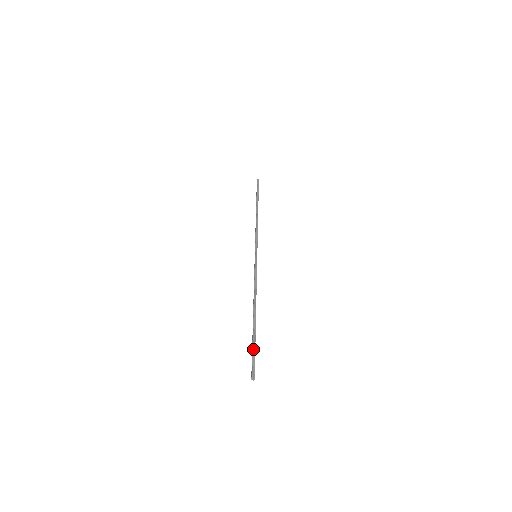
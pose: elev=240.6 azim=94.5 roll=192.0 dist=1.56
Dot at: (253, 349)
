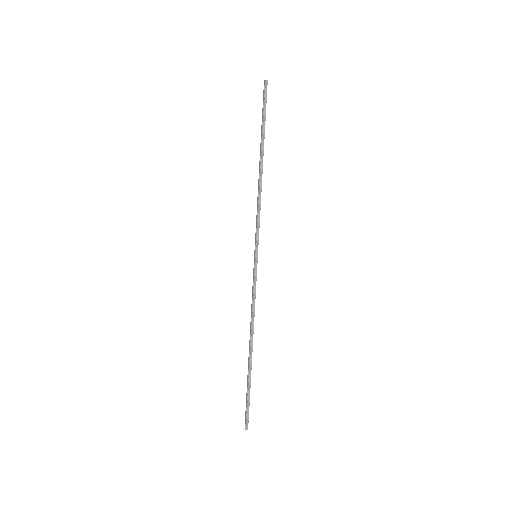
Dot at: (248, 396)
